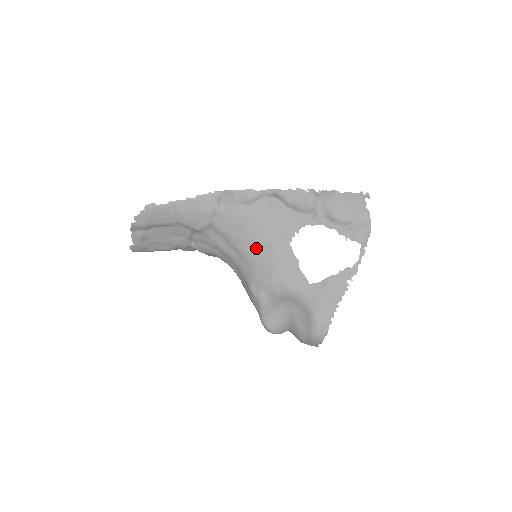
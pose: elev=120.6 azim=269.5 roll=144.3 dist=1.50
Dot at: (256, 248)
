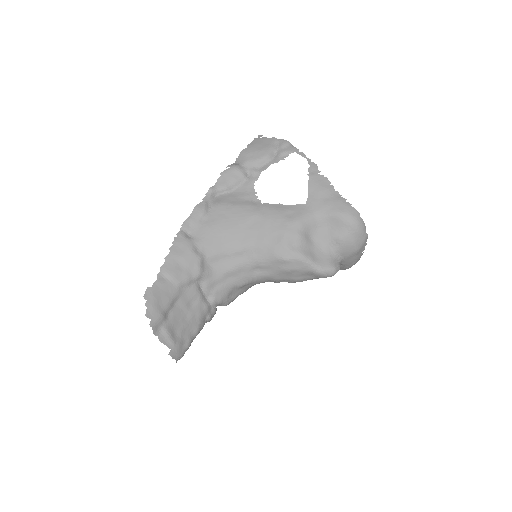
Dot at: (248, 231)
